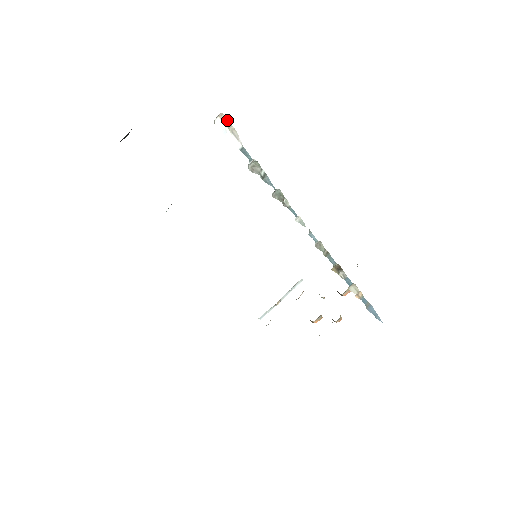
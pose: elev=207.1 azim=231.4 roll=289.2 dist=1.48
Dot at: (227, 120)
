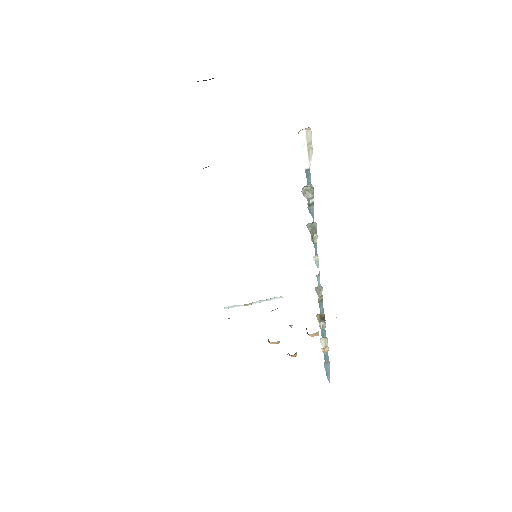
Dot at: (311, 137)
